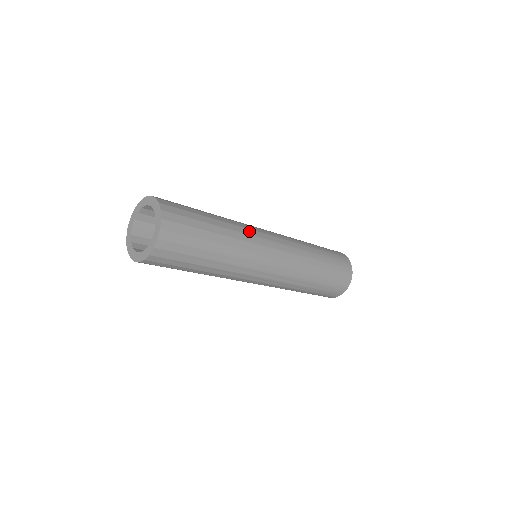
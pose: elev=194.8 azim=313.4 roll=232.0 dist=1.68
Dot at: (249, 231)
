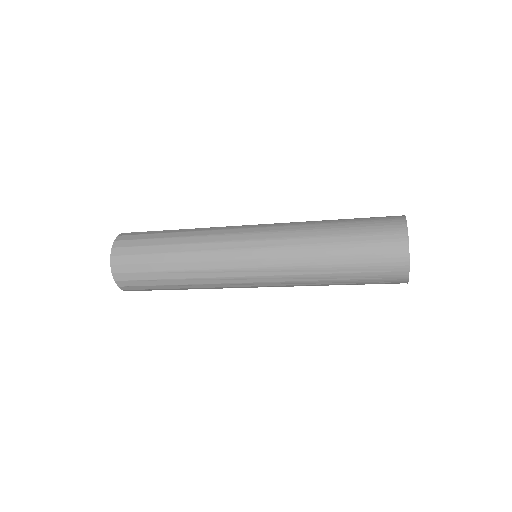
Dot at: (215, 232)
